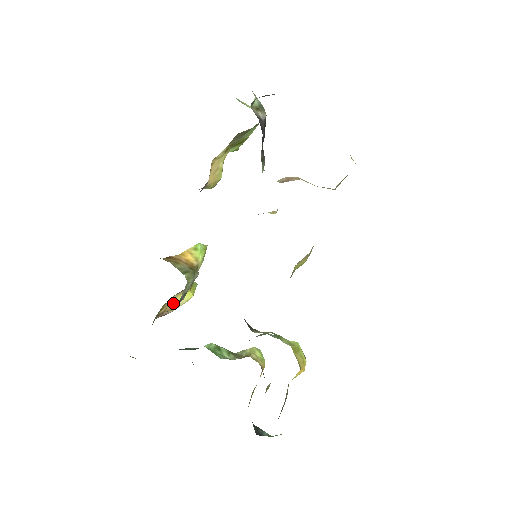
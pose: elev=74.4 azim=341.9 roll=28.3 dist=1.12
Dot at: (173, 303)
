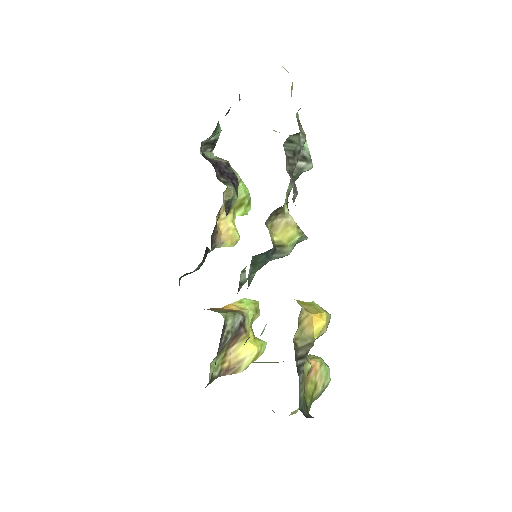
Dot at: (235, 357)
